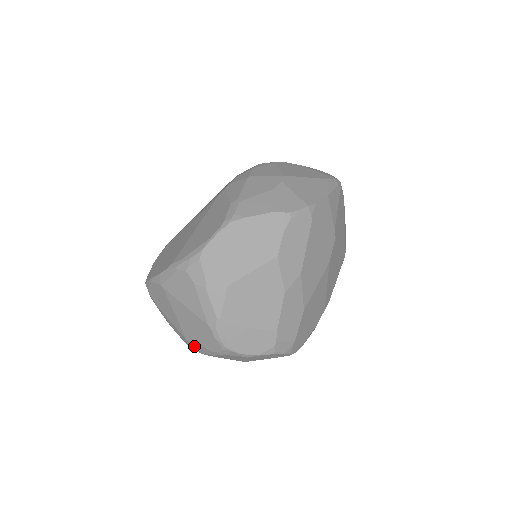
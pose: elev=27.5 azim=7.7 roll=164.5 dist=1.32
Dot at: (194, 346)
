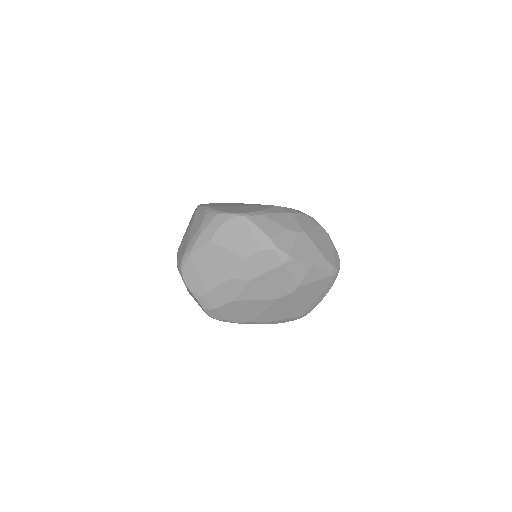
Dot at: occluded
